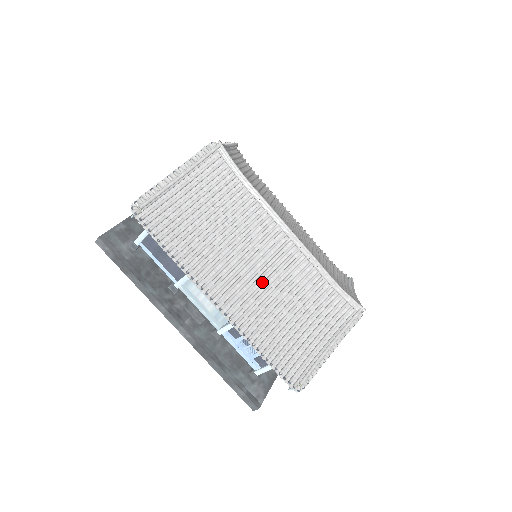
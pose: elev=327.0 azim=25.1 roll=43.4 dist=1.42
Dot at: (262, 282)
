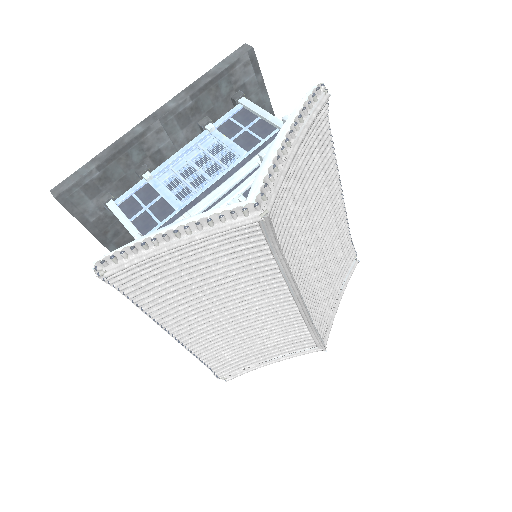
Dot at: (236, 320)
